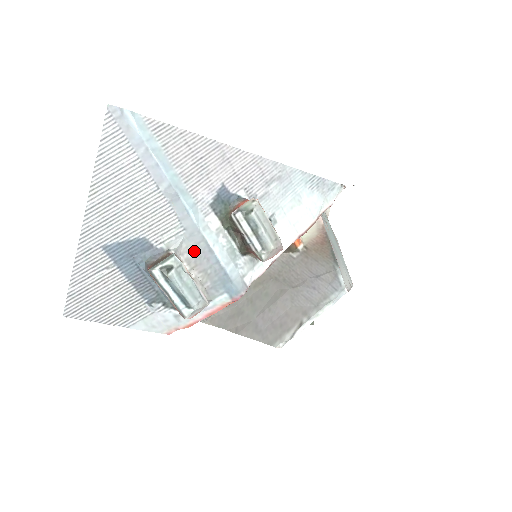
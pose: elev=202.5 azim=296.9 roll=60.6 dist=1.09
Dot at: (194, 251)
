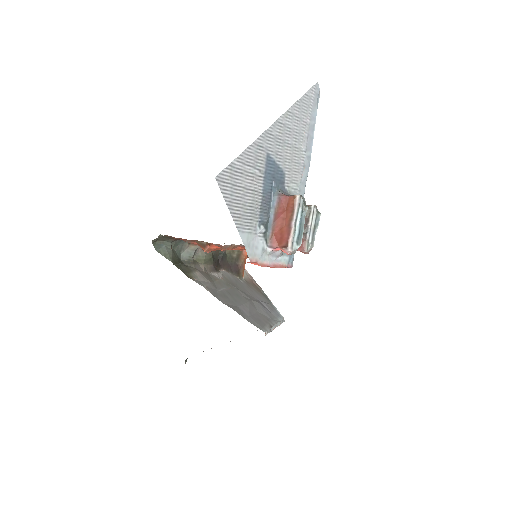
Dot at: occluded
